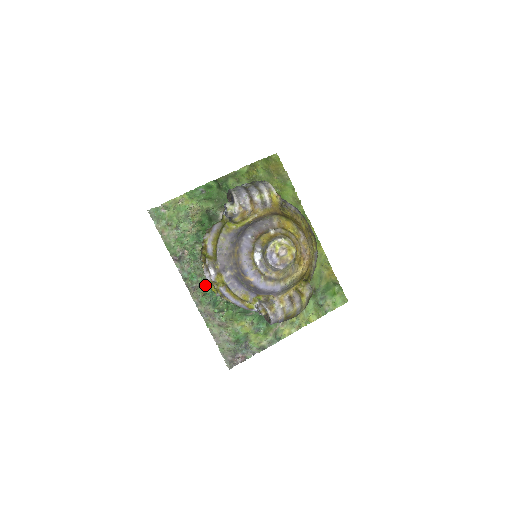
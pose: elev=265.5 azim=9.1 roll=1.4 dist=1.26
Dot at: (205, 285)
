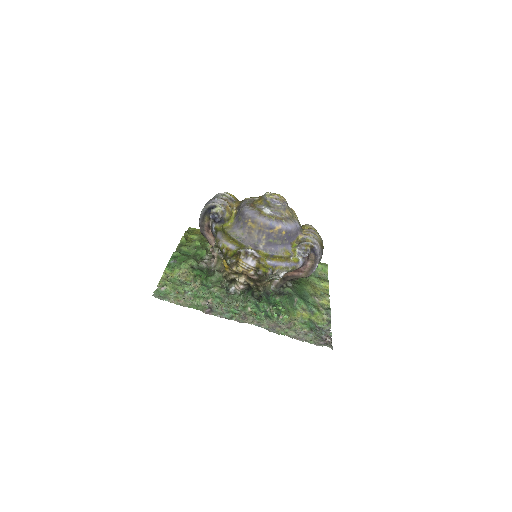
Dot at: (248, 307)
